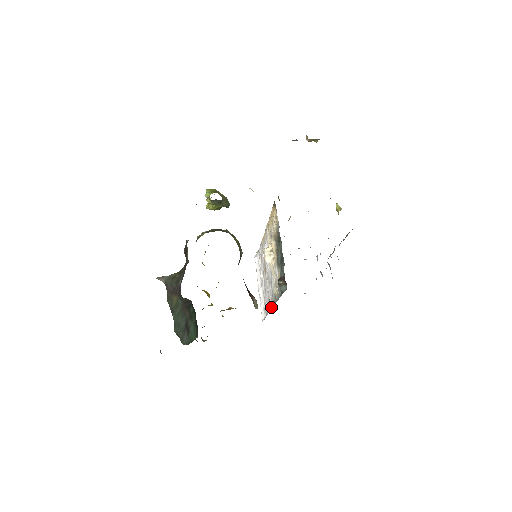
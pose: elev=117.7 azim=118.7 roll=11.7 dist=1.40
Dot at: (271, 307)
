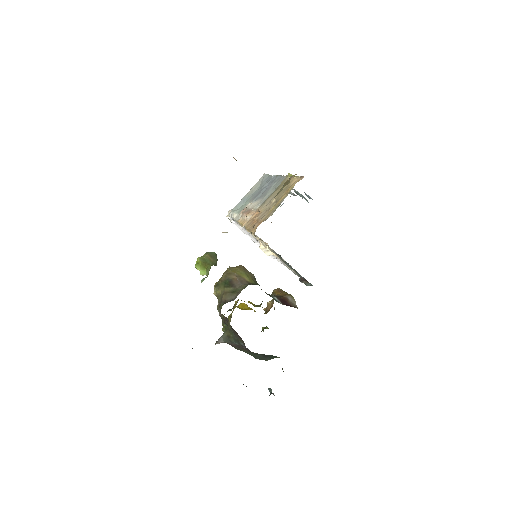
Dot at: occluded
